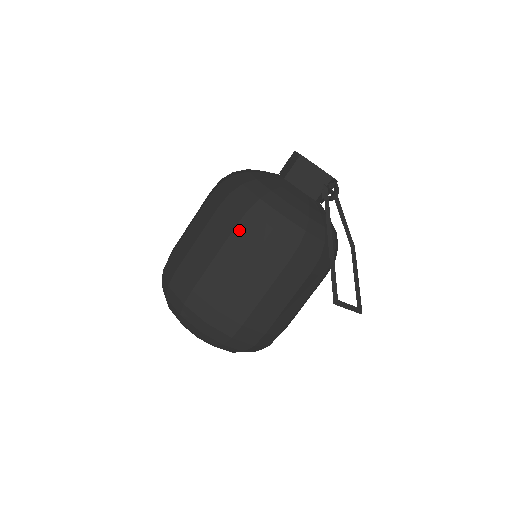
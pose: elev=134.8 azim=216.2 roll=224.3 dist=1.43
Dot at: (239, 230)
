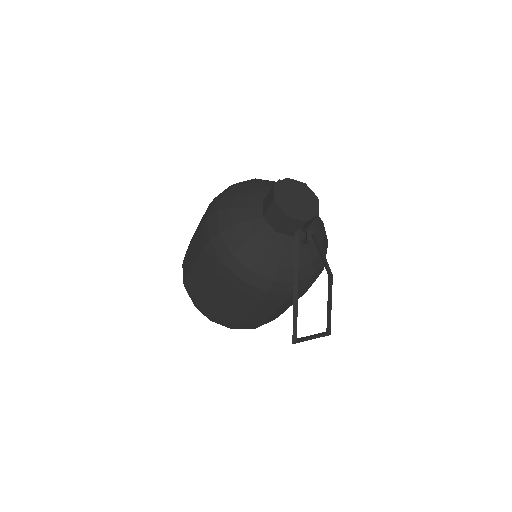
Dot at: (218, 275)
